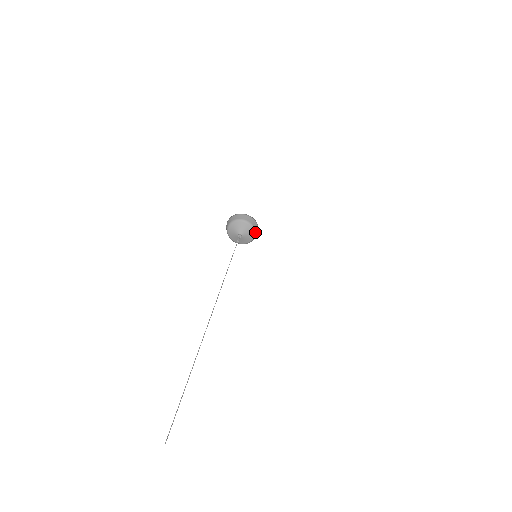
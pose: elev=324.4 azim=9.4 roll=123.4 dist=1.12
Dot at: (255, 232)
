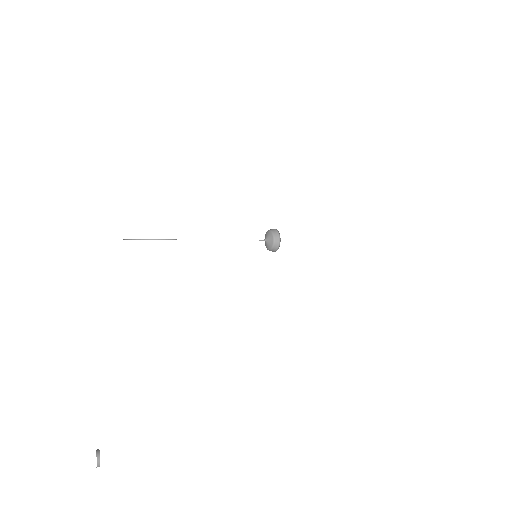
Dot at: (273, 248)
